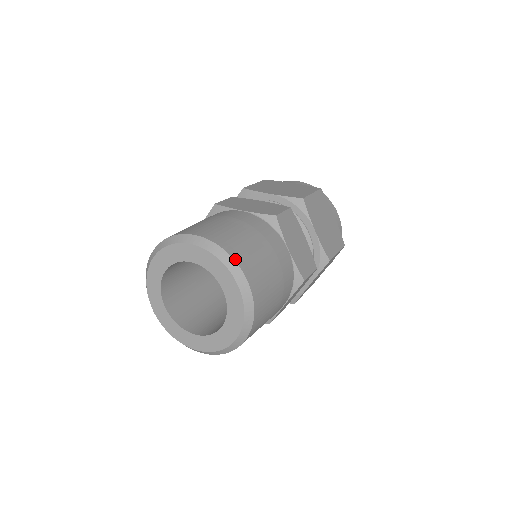
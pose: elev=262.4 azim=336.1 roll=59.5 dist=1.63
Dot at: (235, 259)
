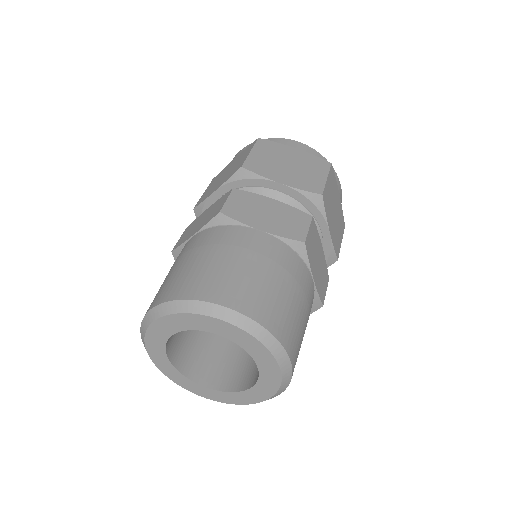
Dot at: (199, 299)
